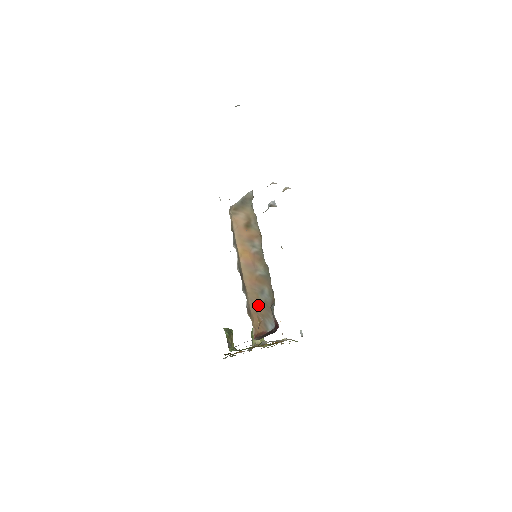
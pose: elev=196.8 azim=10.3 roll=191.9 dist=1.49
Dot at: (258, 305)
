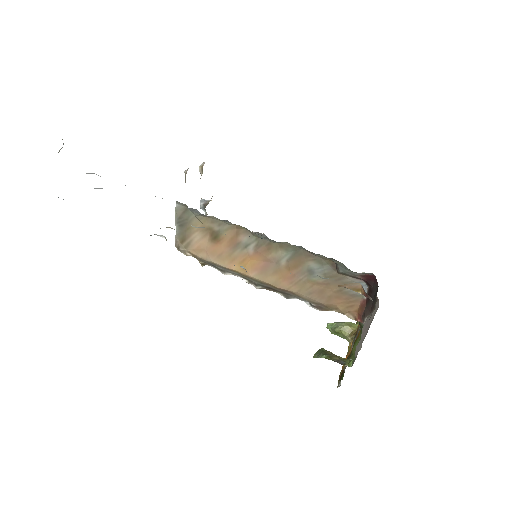
Dot at: (323, 289)
